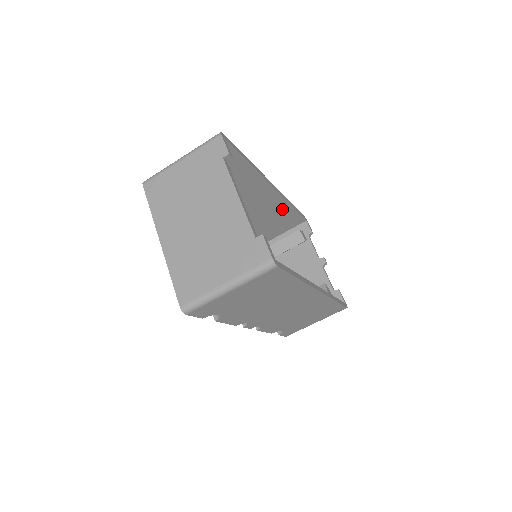
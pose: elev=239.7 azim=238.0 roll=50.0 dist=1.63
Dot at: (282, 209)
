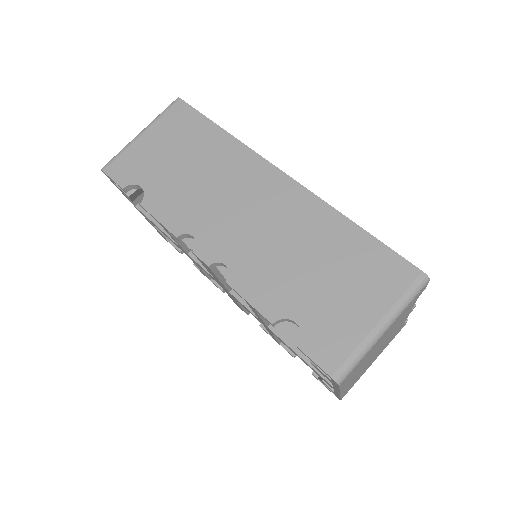
Dot at: occluded
